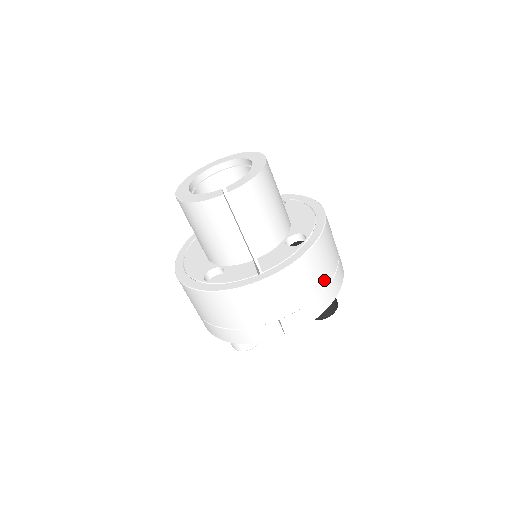
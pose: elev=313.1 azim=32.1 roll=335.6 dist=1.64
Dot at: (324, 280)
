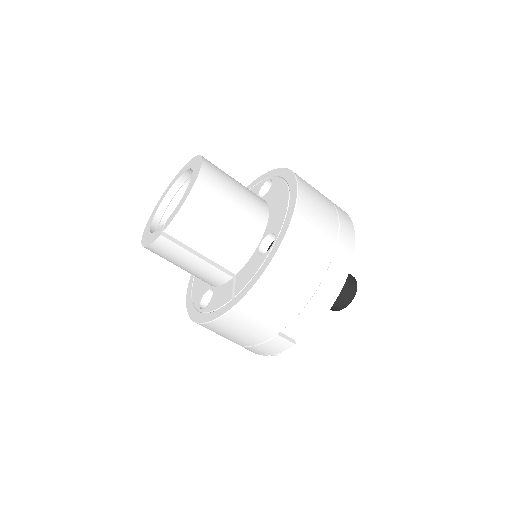
Dot at: (314, 278)
